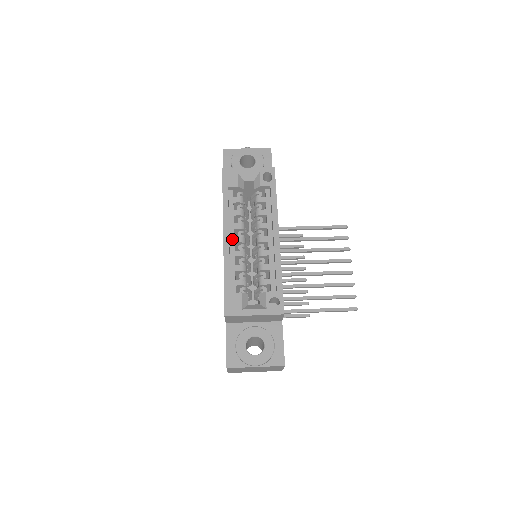
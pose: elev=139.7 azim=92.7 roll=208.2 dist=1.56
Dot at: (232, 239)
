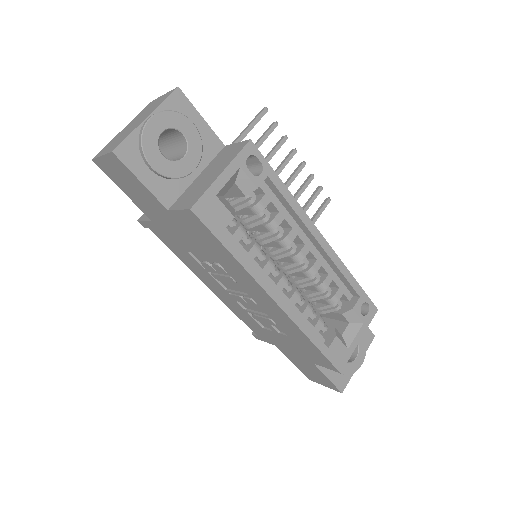
Dot at: (277, 290)
